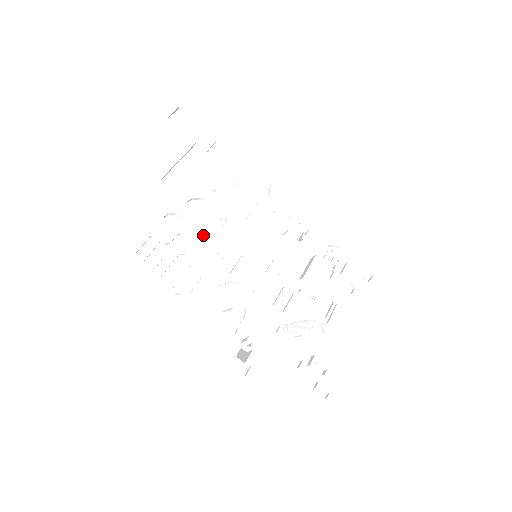
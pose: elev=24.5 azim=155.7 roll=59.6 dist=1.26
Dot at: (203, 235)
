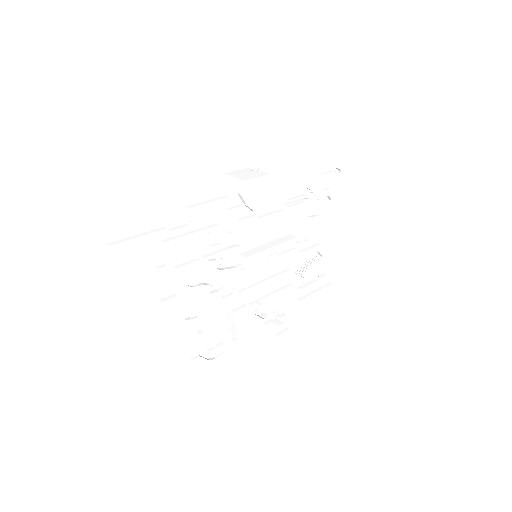
Dot at: (213, 288)
